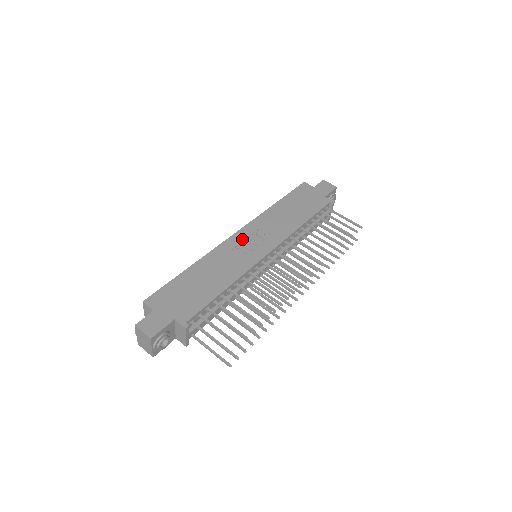
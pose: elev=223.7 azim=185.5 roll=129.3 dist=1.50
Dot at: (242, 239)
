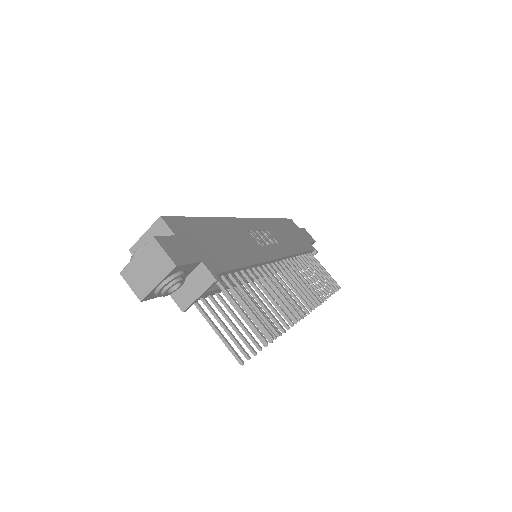
Dot at: (254, 228)
